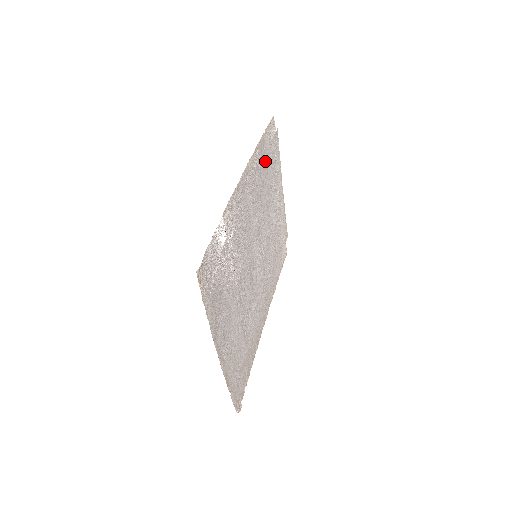
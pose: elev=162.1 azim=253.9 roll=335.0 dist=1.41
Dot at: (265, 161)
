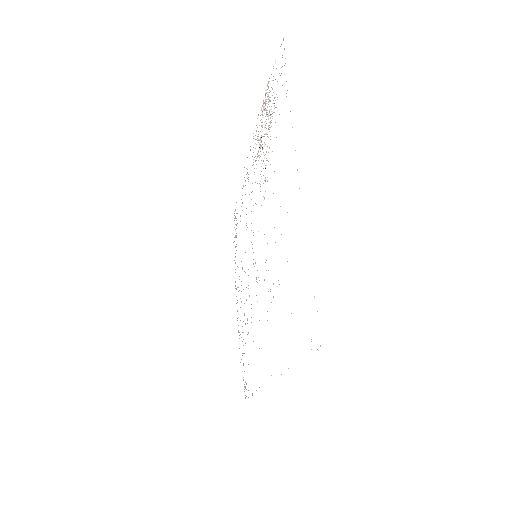
Dot at: occluded
